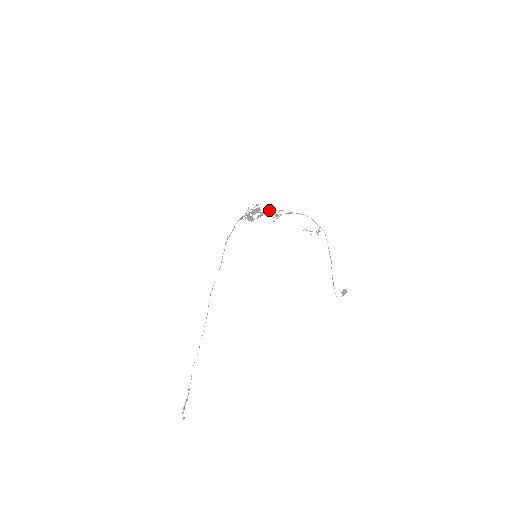
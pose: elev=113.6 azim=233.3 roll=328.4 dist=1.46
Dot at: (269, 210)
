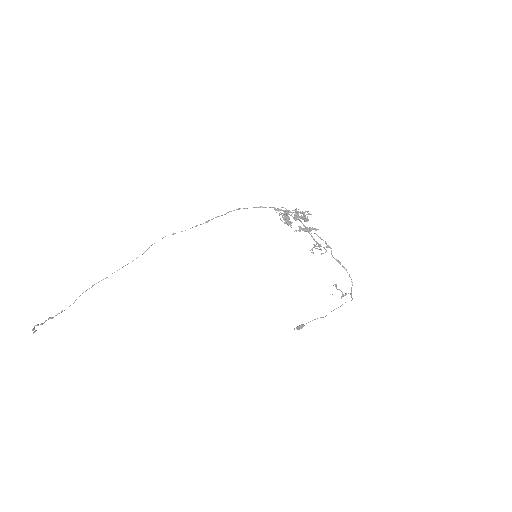
Dot at: occluded
